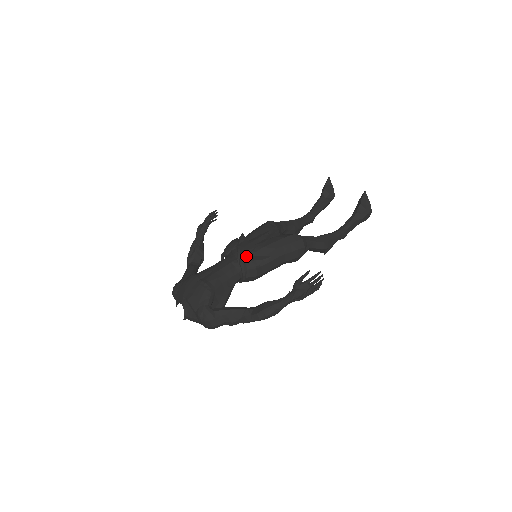
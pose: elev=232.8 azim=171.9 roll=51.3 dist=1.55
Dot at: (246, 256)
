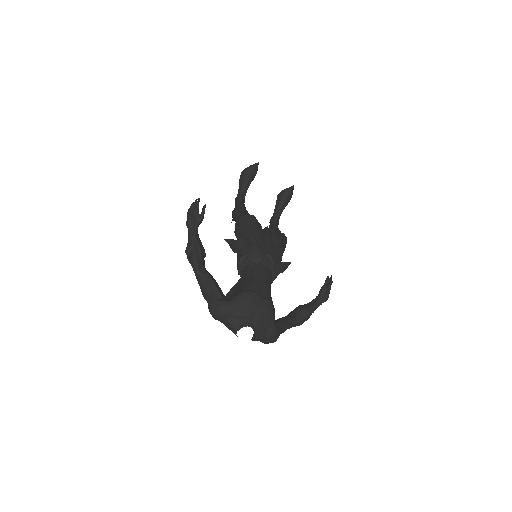
Dot at: (274, 263)
